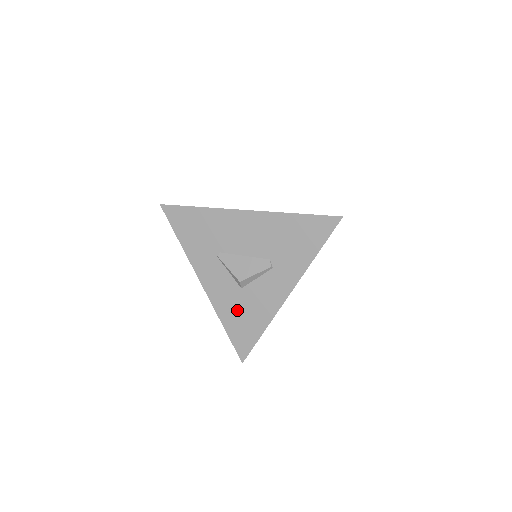
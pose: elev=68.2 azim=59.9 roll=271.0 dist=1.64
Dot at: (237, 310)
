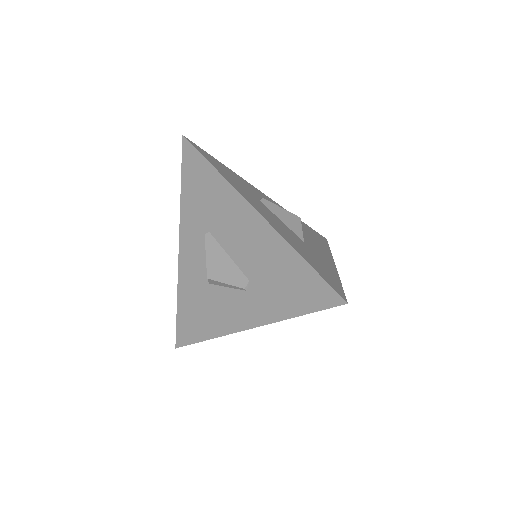
Dot at: (195, 300)
